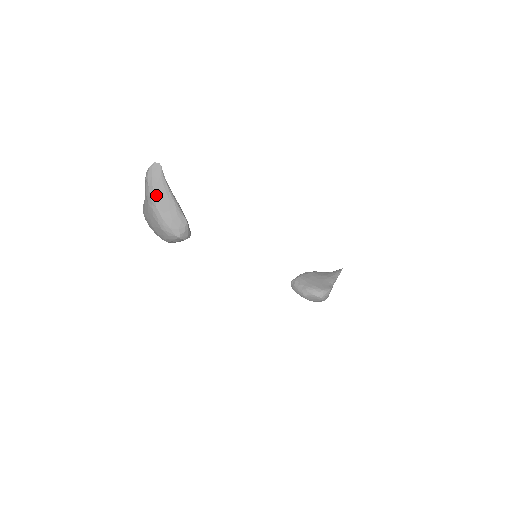
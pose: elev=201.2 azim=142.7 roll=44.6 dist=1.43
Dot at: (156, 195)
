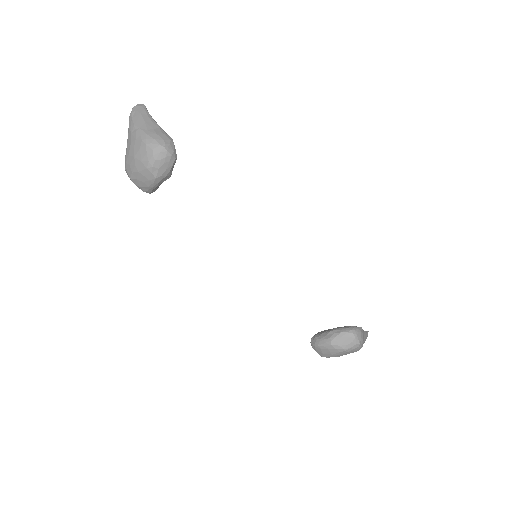
Dot at: (140, 120)
